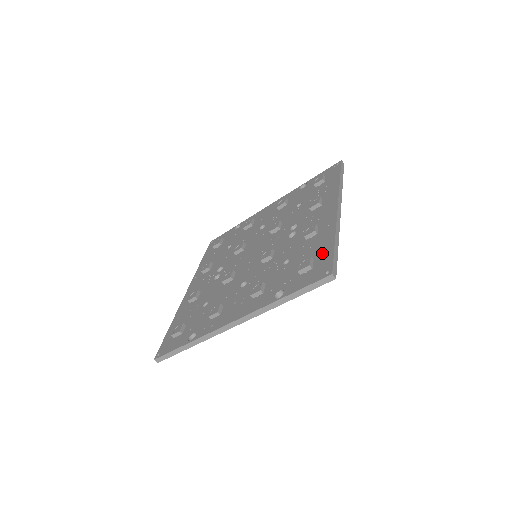
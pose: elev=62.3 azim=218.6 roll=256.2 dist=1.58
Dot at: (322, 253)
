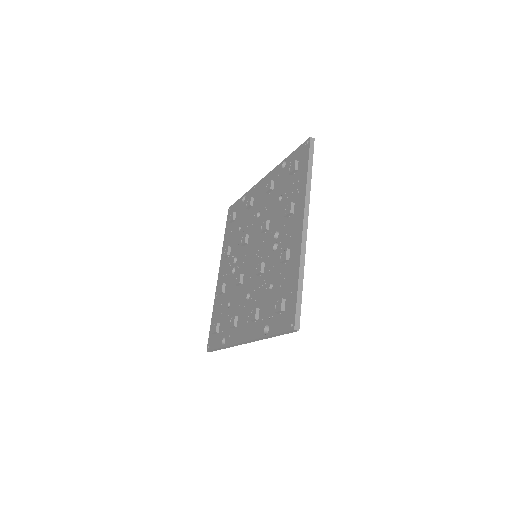
Dot at: (290, 294)
